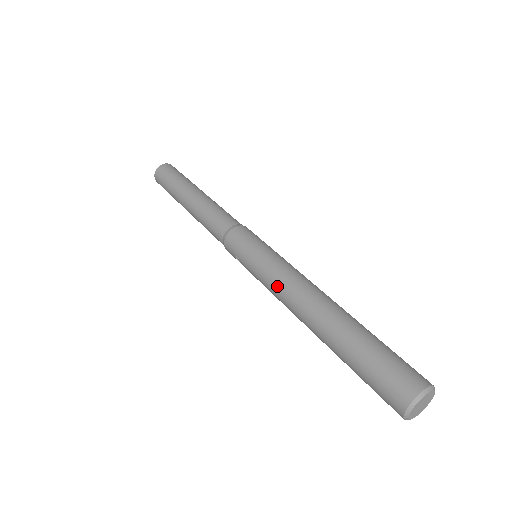
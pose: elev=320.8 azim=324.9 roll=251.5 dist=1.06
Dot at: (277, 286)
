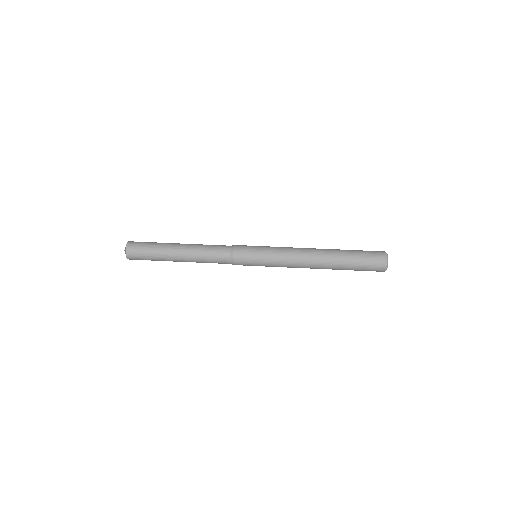
Dot at: (290, 259)
